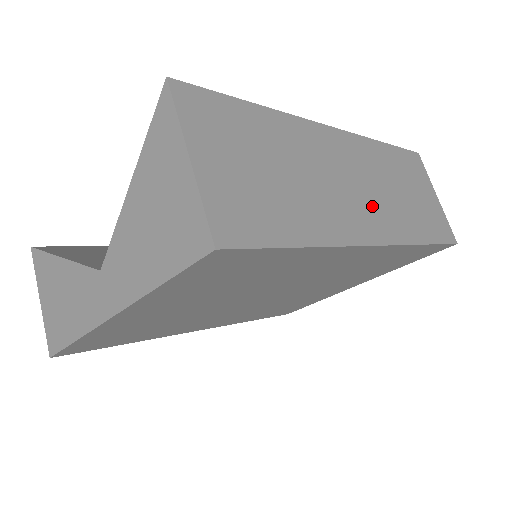
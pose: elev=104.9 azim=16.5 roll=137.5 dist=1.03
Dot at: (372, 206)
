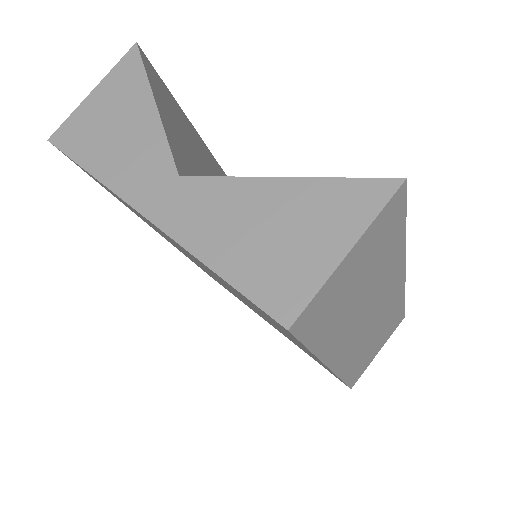
Dot at: (358, 342)
